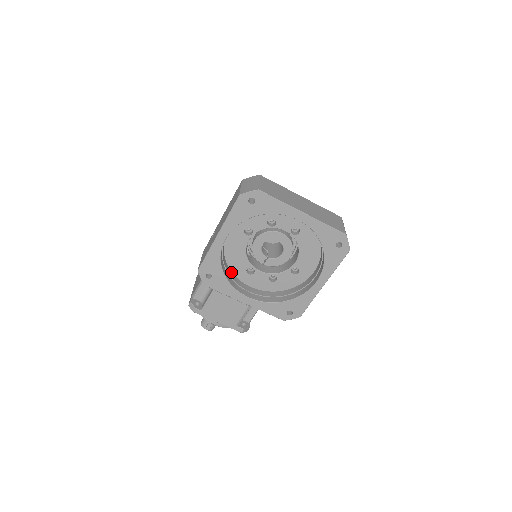
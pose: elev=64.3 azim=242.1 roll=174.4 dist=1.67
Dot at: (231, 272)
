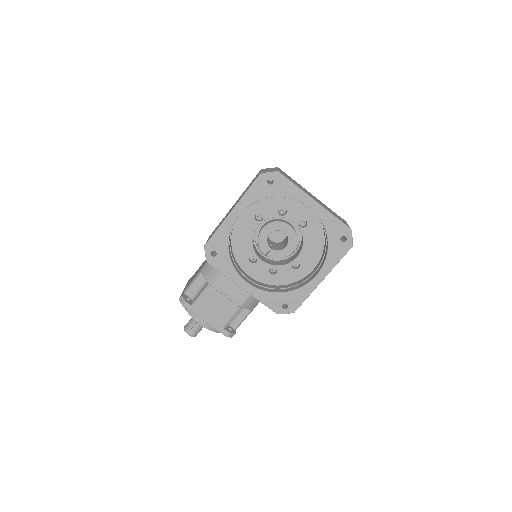
Dot at: (234, 257)
